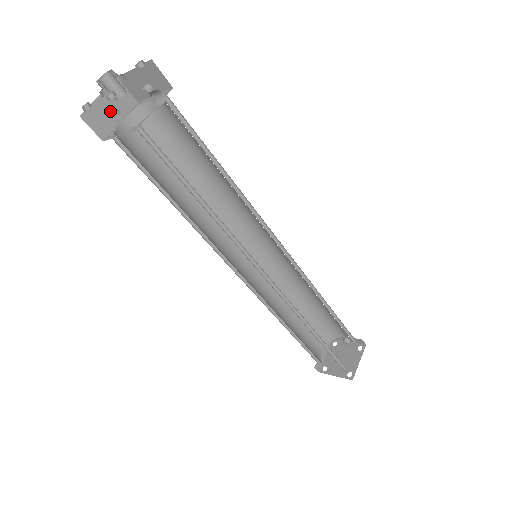
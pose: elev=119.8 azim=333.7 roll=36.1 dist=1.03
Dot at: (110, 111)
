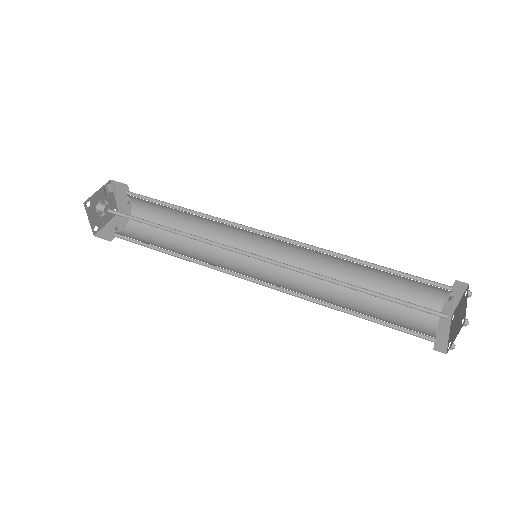
Dot at: occluded
